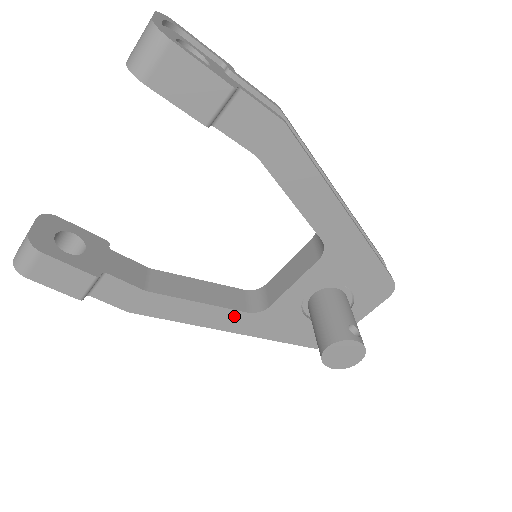
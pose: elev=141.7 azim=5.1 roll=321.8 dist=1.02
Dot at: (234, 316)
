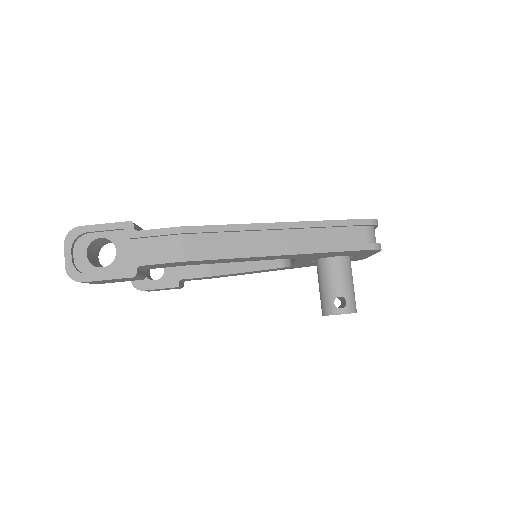
Dot at: (275, 269)
